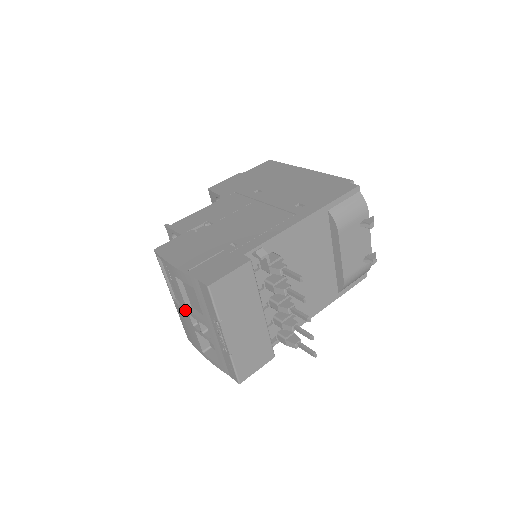
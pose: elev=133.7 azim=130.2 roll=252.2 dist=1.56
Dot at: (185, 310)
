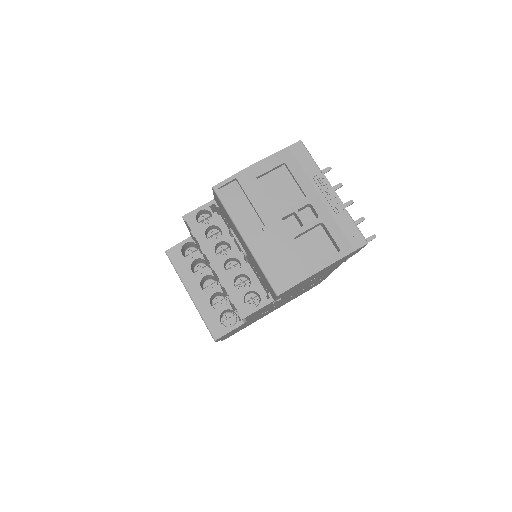
Dot at: (275, 220)
